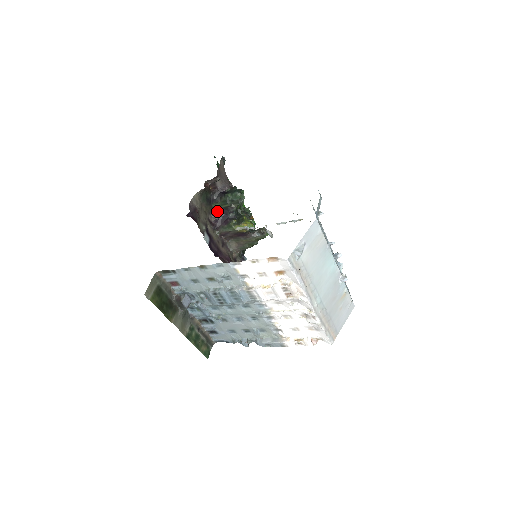
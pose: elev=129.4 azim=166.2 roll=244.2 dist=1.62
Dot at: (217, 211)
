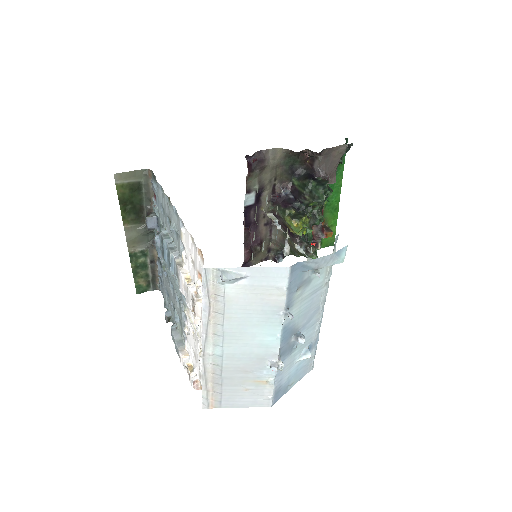
Dot at: (291, 188)
